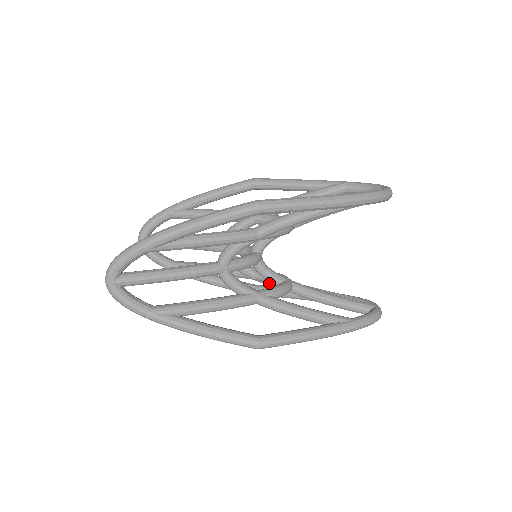
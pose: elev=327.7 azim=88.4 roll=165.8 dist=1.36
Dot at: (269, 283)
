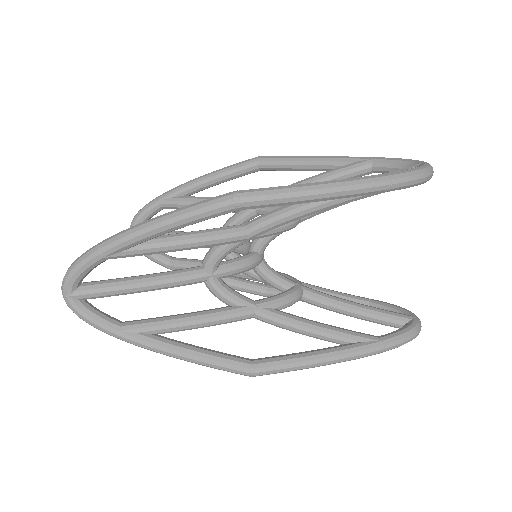
Dot at: occluded
